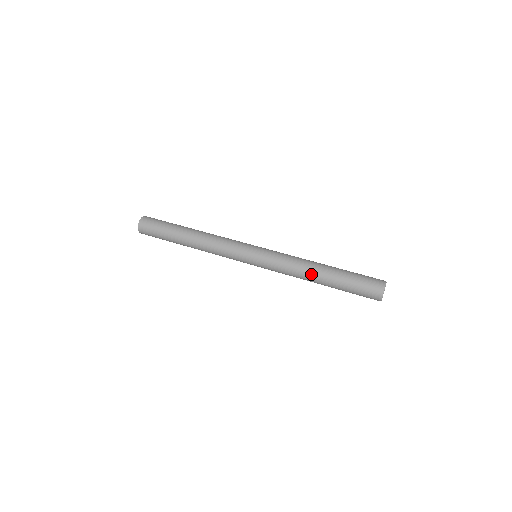
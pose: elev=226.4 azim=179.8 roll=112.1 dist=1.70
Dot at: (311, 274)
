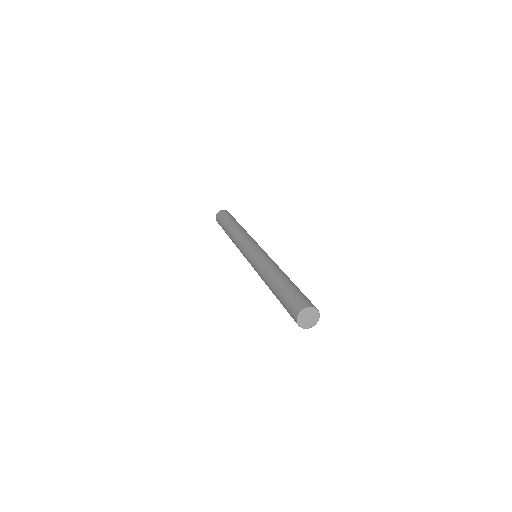
Dot at: (272, 273)
